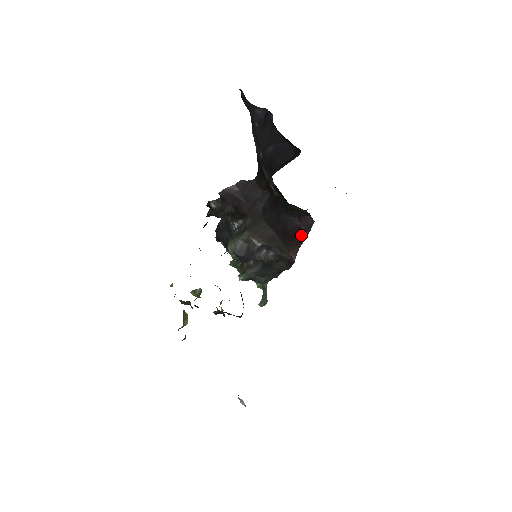
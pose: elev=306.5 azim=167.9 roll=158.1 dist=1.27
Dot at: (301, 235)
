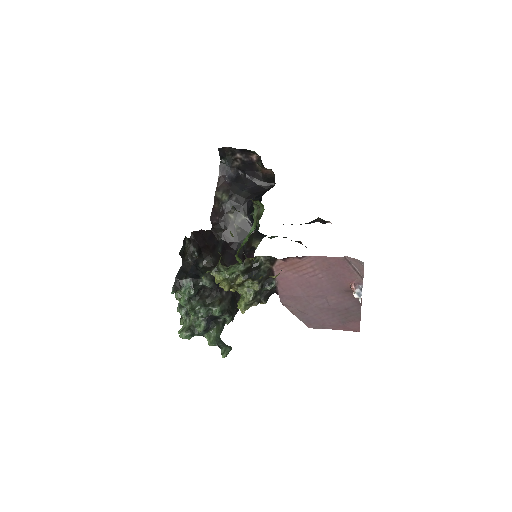
Dot at: occluded
